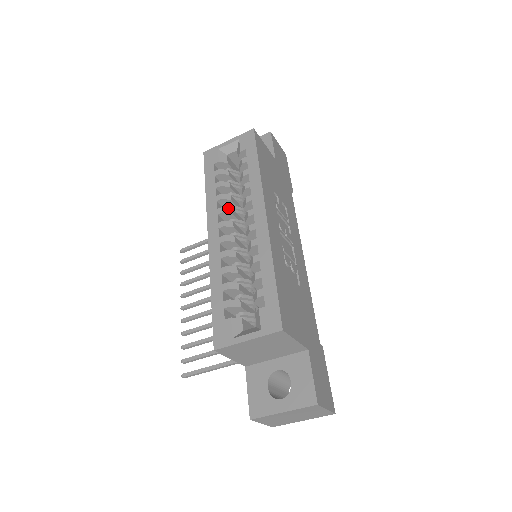
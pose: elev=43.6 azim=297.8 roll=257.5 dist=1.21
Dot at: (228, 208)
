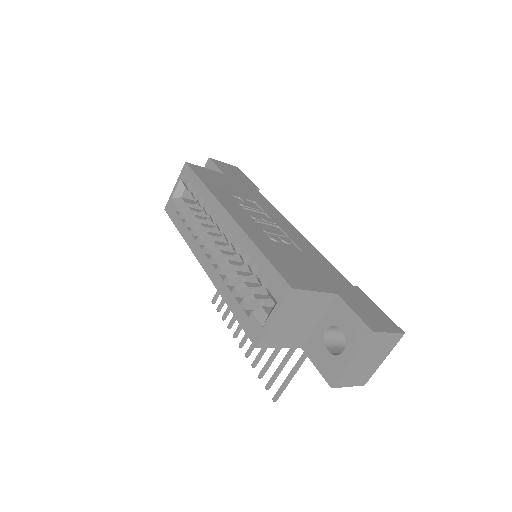
Dot at: (203, 234)
